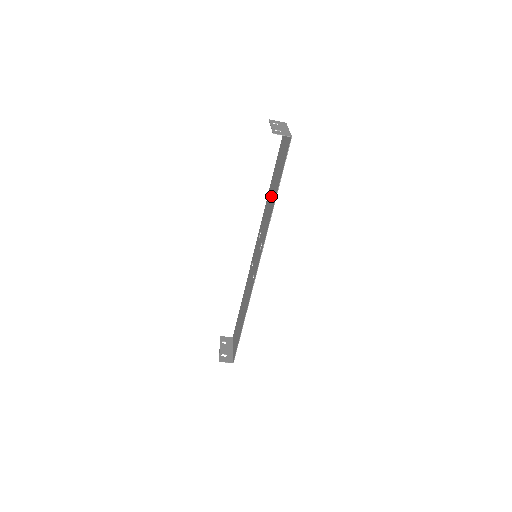
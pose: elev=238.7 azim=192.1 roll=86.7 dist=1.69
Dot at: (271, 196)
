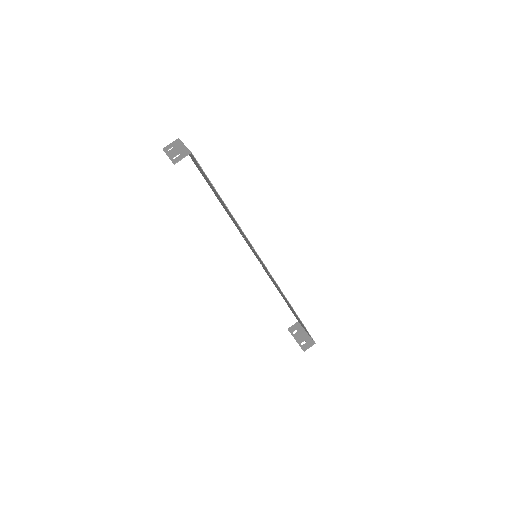
Dot at: occluded
